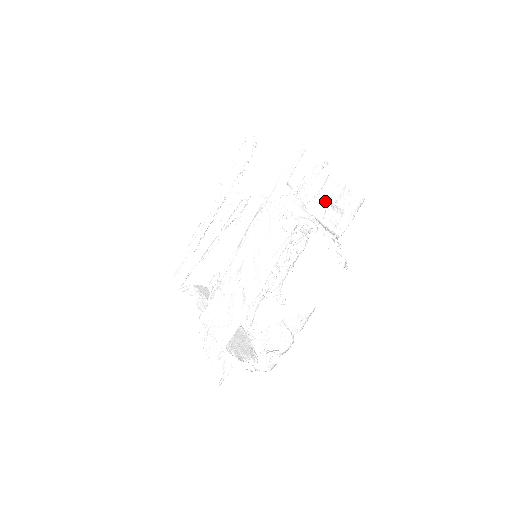
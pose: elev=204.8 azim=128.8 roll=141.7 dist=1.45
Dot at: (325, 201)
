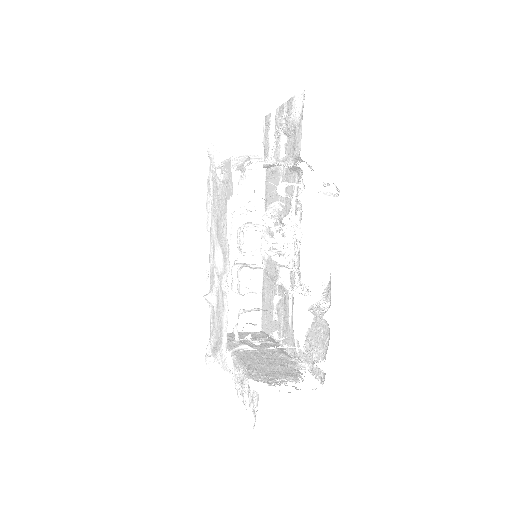
Dot at: (280, 137)
